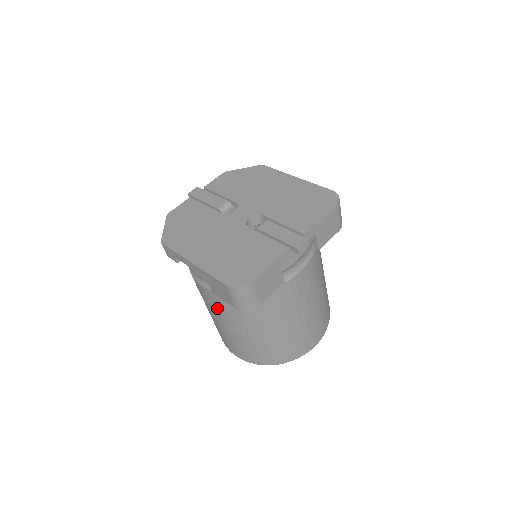
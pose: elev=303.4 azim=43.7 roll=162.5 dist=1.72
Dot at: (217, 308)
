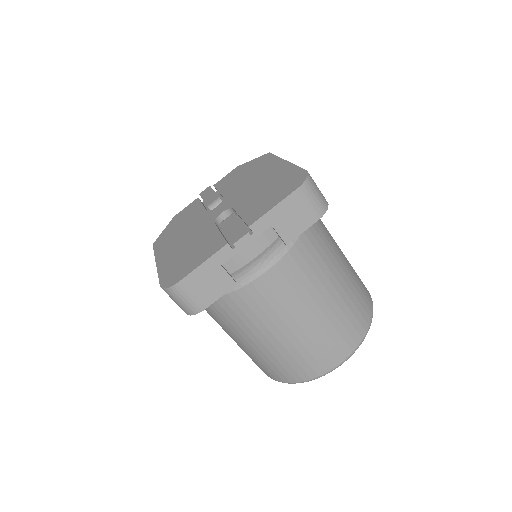
Dot at: occluded
